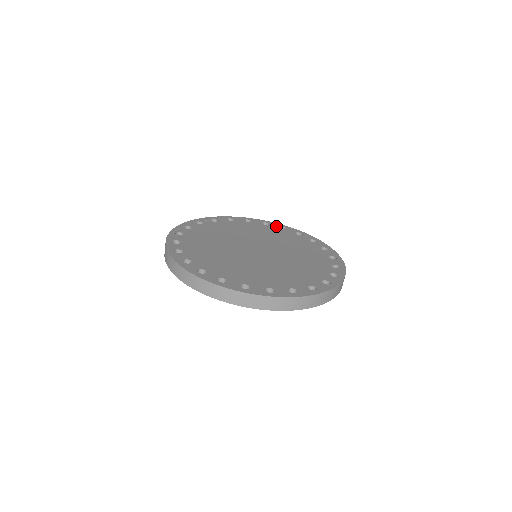
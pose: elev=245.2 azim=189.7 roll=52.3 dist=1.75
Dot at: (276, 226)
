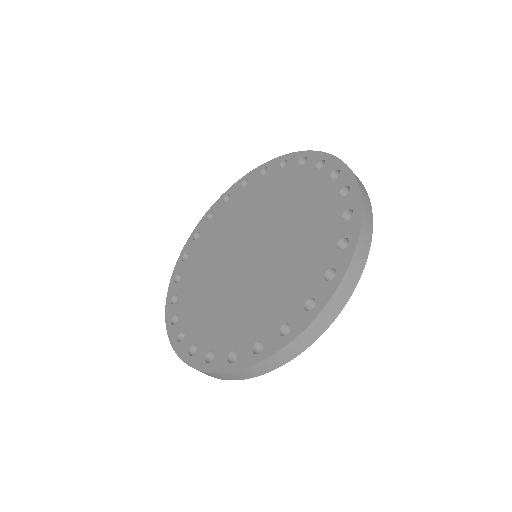
Dot at: (328, 170)
